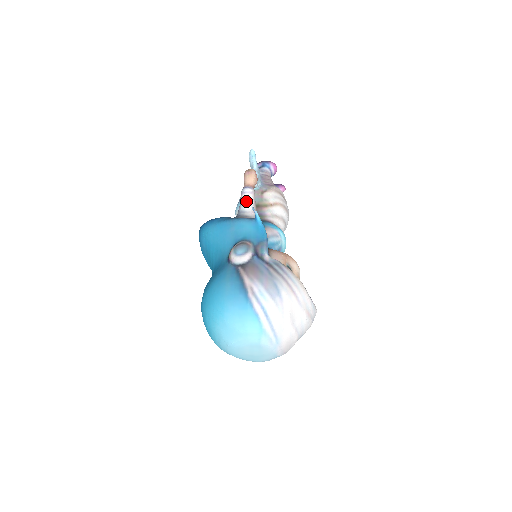
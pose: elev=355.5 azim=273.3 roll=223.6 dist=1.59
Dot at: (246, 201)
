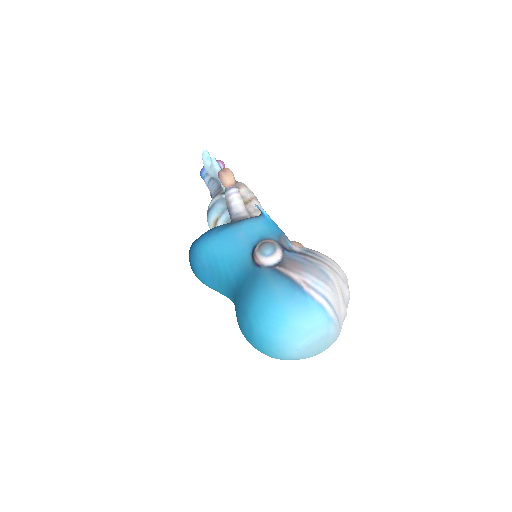
Dot at: (237, 202)
